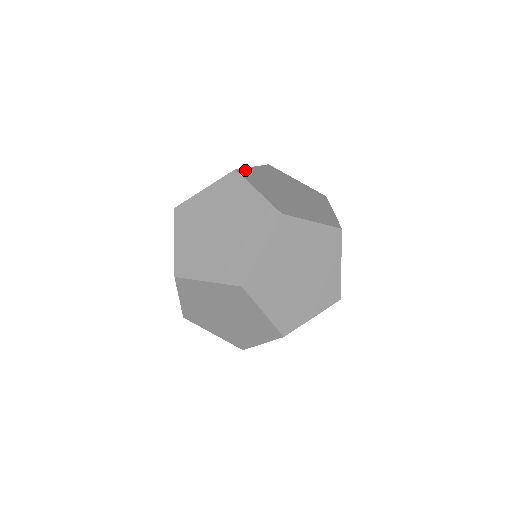
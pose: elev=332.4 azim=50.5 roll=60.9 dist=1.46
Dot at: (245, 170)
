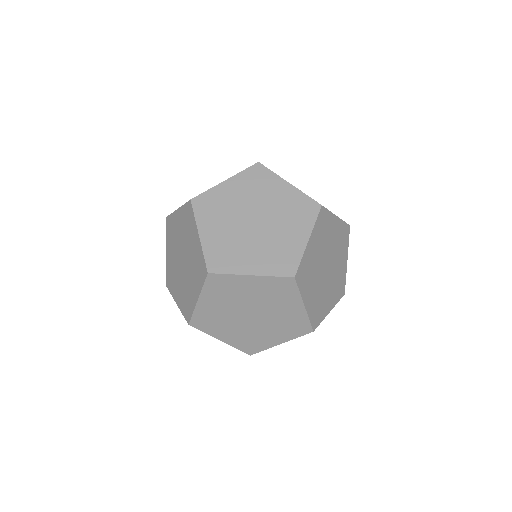
Dot at: (208, 257)
